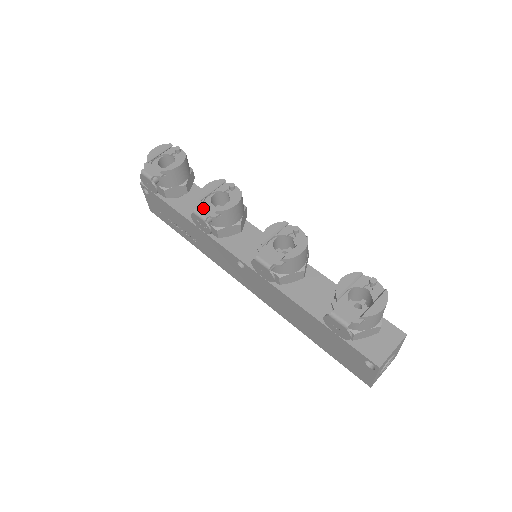
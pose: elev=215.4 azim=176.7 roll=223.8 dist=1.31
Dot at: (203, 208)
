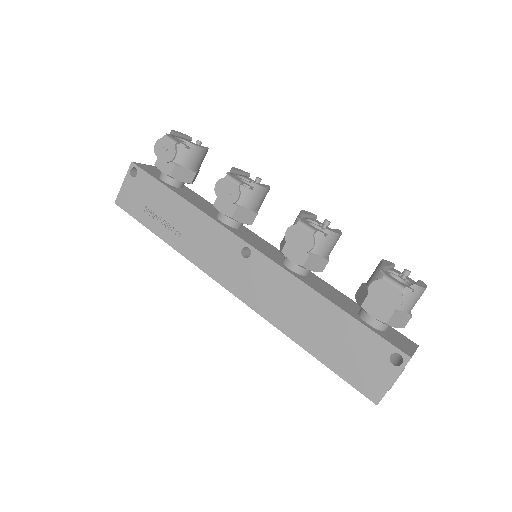
Dot at: (236, 177)
